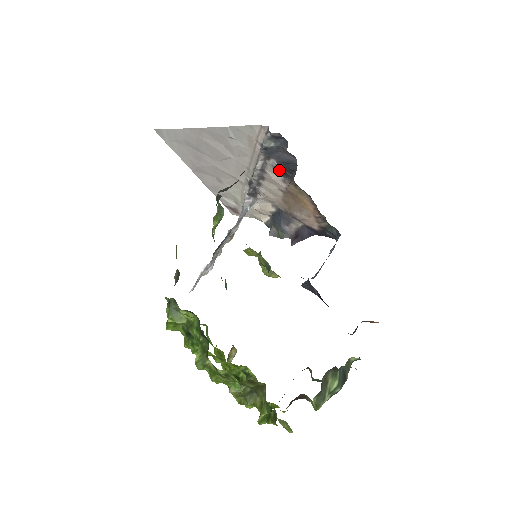
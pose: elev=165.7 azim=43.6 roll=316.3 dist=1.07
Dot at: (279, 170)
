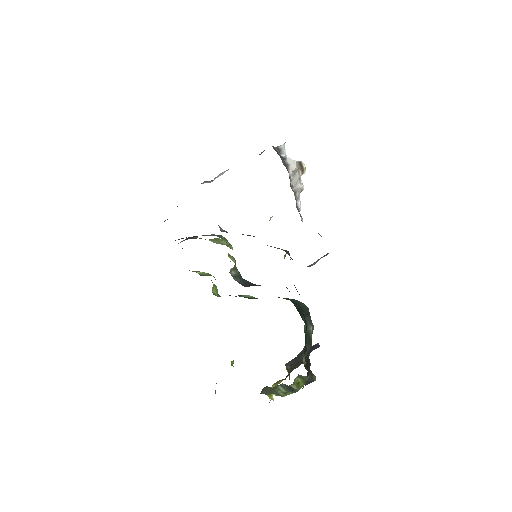
Dot at: occluded
